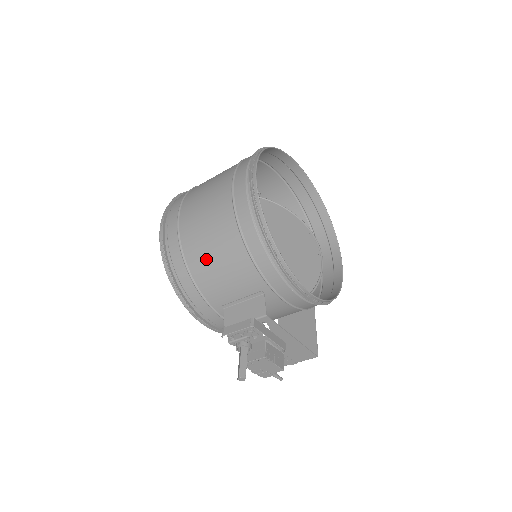
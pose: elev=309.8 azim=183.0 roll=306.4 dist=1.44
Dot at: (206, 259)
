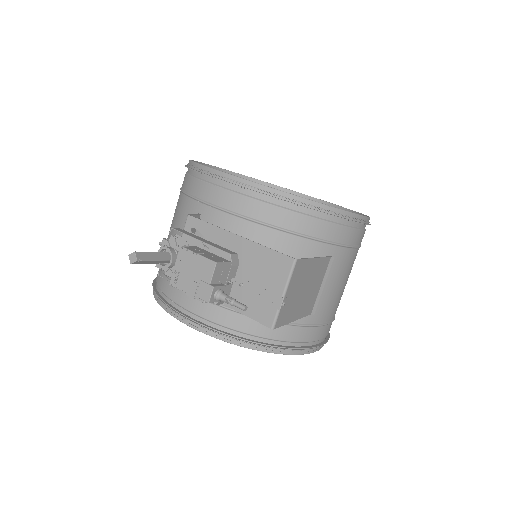
Dot at: occluded
